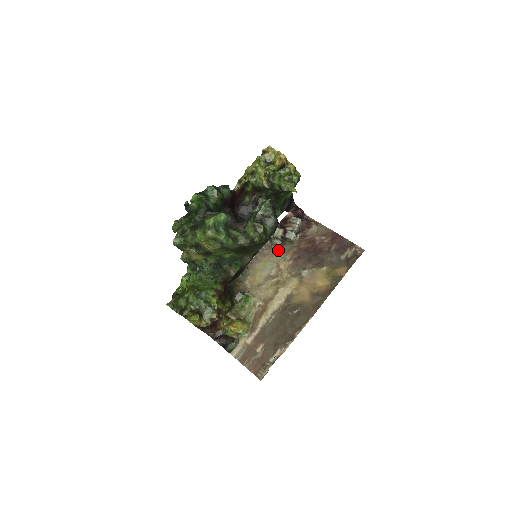
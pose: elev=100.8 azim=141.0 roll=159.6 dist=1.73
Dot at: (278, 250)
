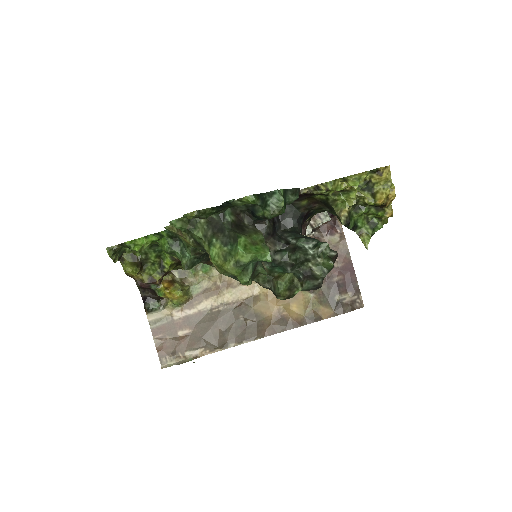
Dot at: occluded
